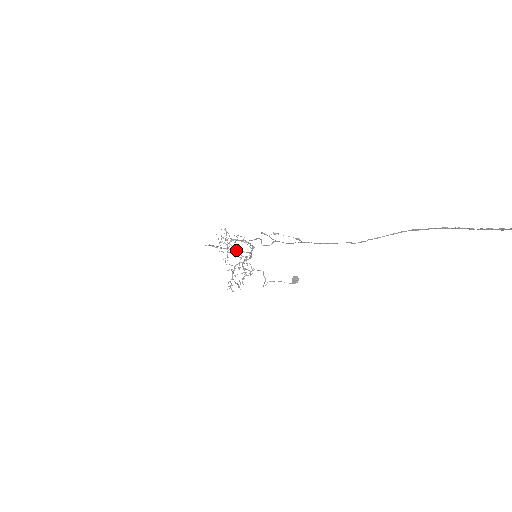
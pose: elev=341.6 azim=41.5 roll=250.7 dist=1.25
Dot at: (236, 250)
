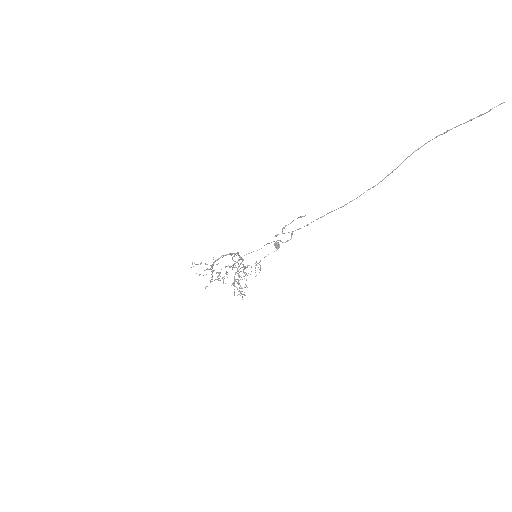
Dot at: (230, 267)
